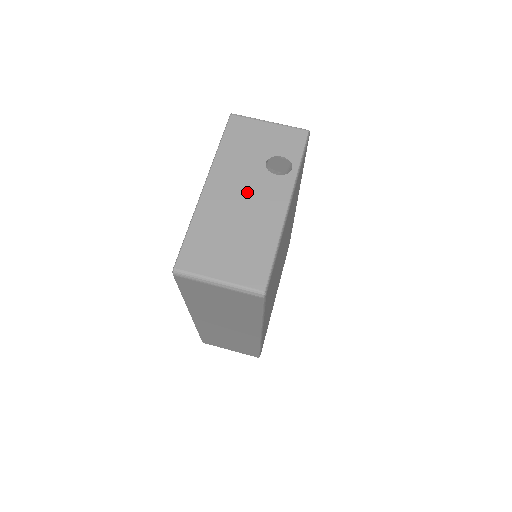
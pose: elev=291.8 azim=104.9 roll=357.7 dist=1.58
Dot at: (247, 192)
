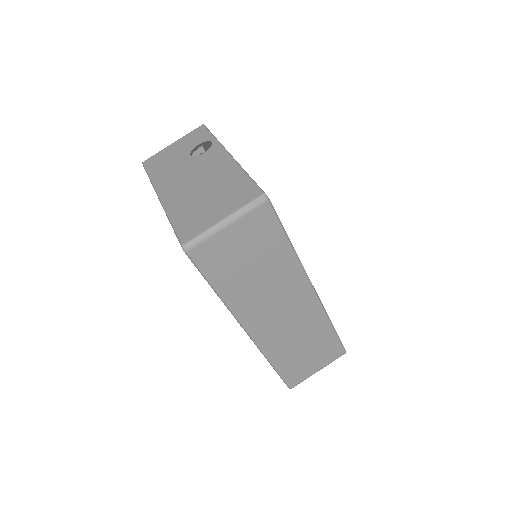
Dot at: (193, 174)
